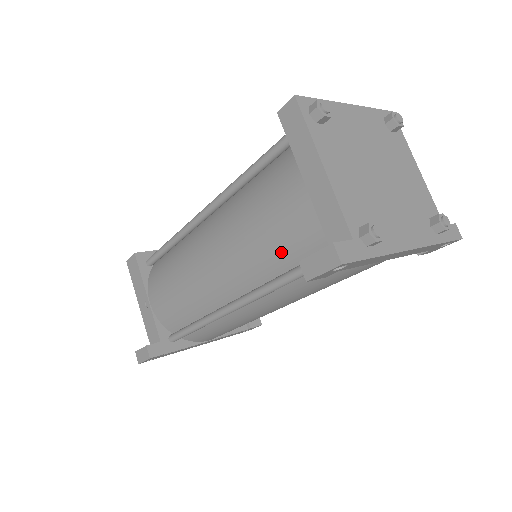
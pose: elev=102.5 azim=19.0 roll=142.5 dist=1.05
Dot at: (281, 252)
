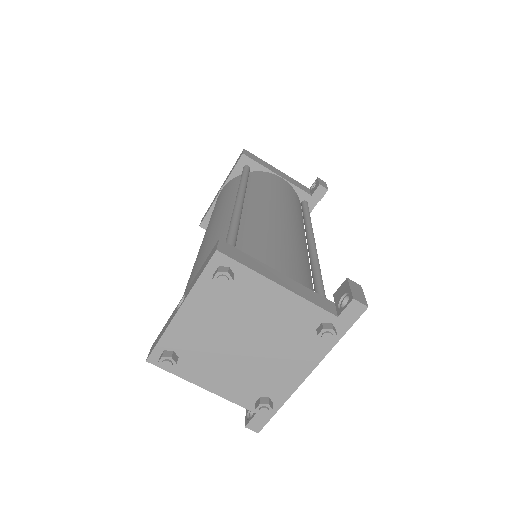
Dot at: occluded
